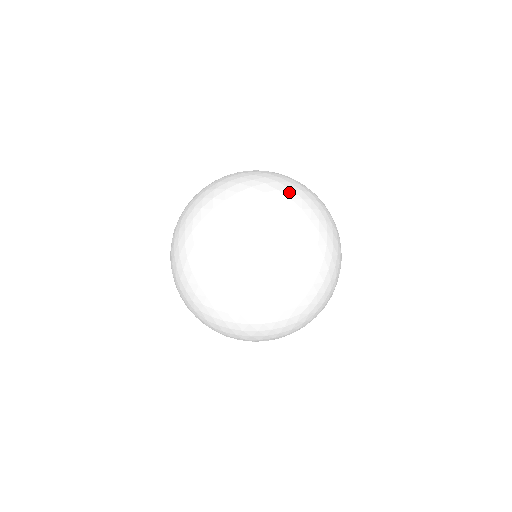
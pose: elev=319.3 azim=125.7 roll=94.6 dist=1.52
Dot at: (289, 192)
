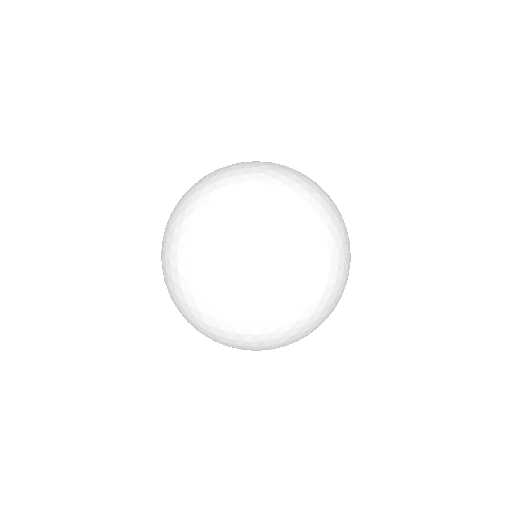
Dot at: (291, 226)
